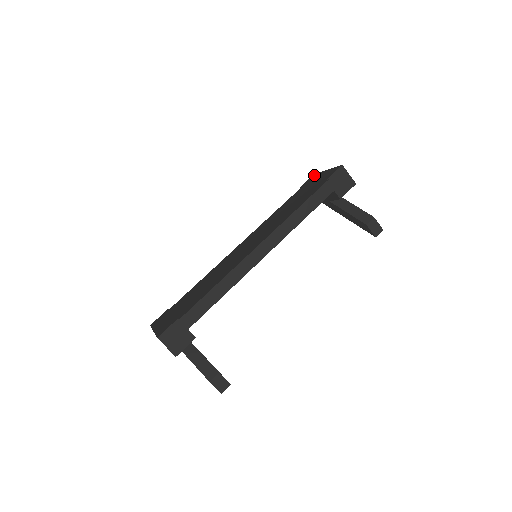
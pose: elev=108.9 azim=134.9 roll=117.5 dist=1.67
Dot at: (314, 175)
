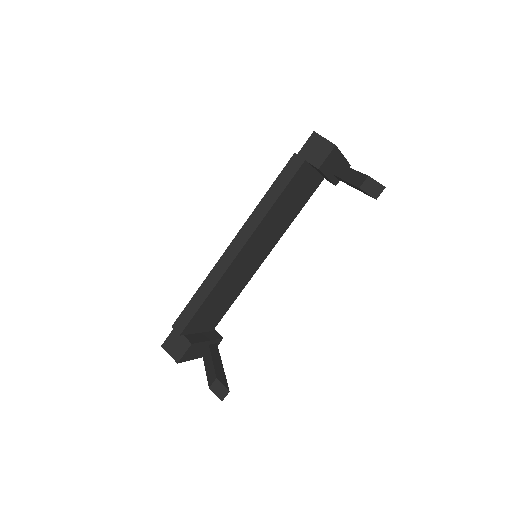
Dot at: occluded
